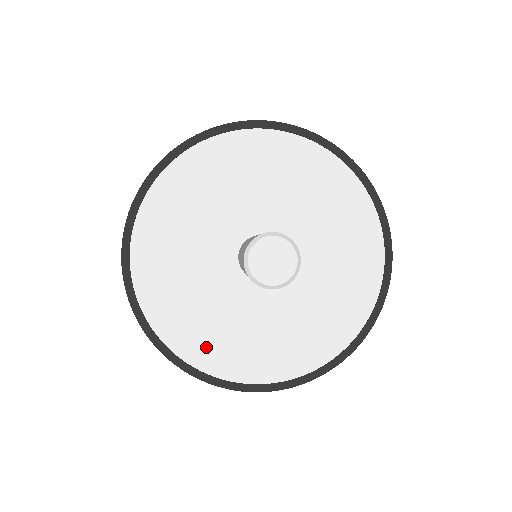
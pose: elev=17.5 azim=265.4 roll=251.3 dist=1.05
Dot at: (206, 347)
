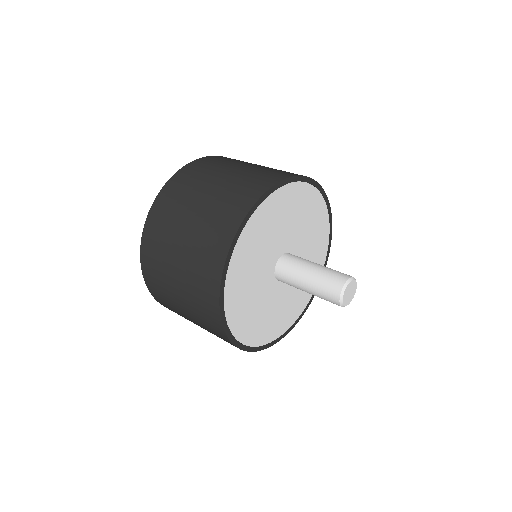
Dot at: (240, 316)
